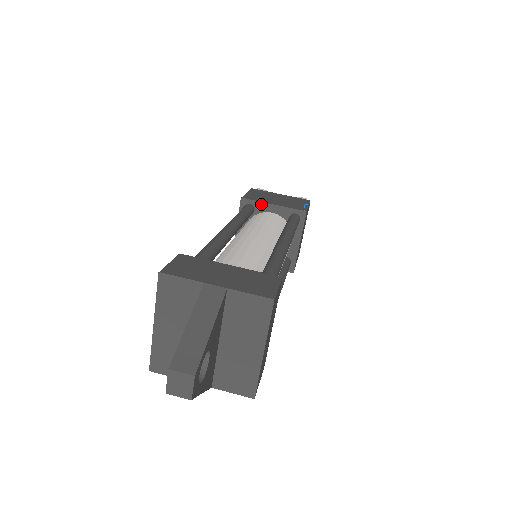
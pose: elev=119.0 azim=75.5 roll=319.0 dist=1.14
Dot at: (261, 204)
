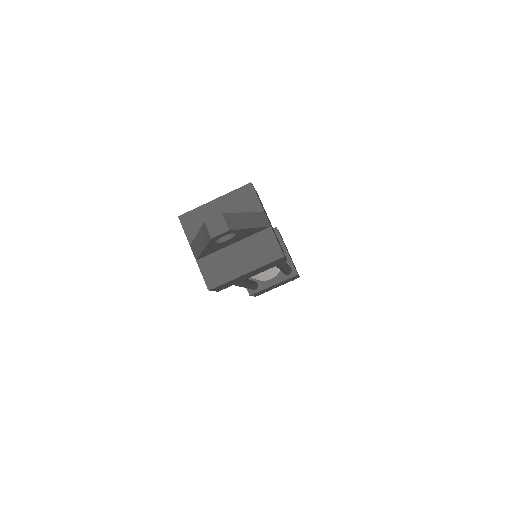
Dot at: (282, 242)
